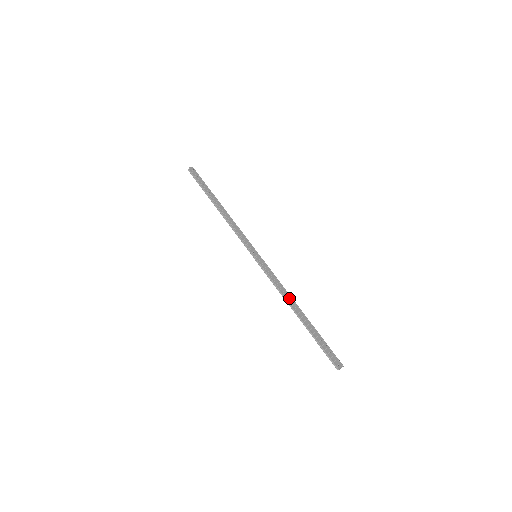
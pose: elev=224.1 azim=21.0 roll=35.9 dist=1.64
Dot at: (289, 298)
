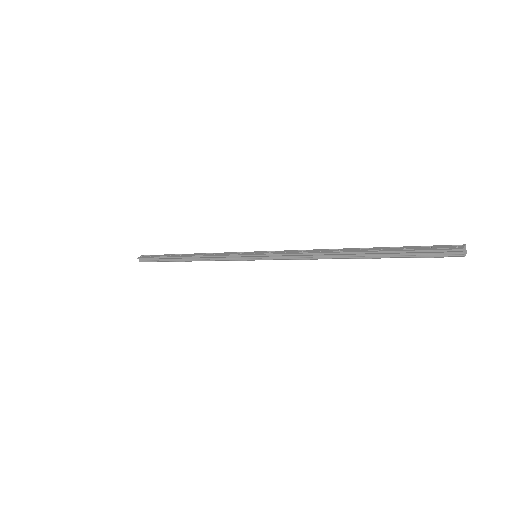
Dot at: (325, 251)
